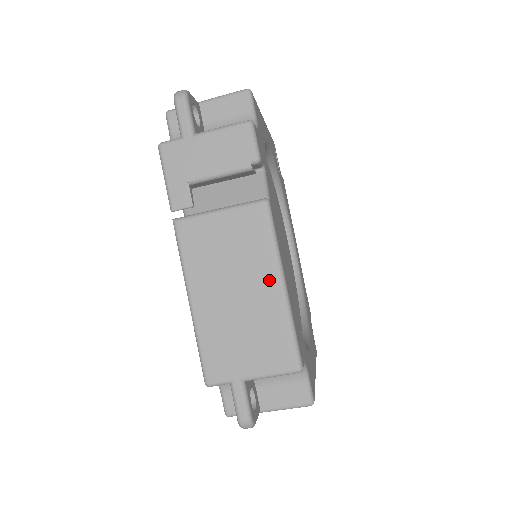
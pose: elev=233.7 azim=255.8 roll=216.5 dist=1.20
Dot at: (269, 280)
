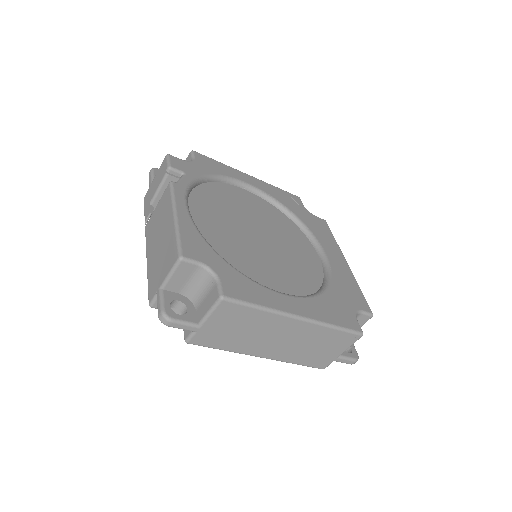
Dot at: (169, 219)
